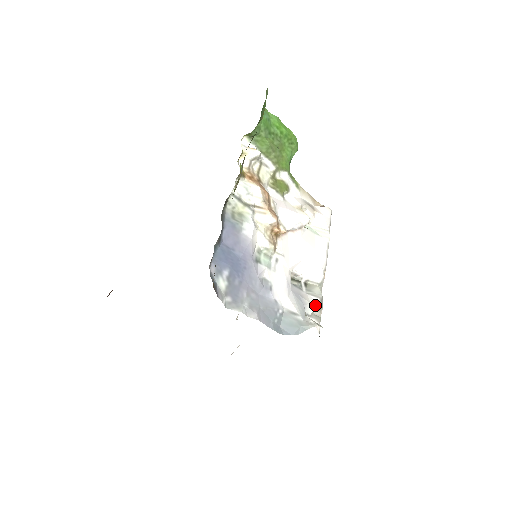
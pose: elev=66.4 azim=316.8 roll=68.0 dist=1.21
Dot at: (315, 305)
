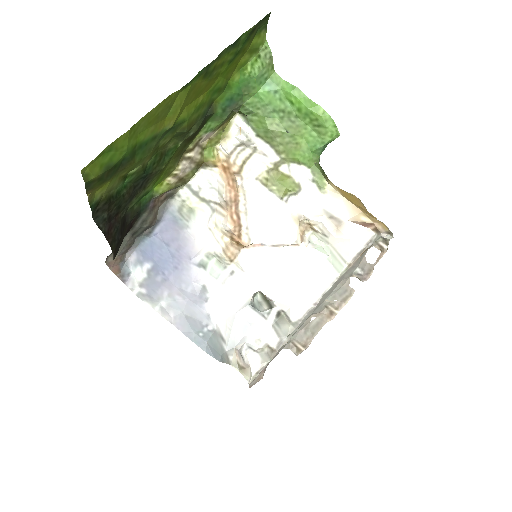
Dot at: (270, 343)
